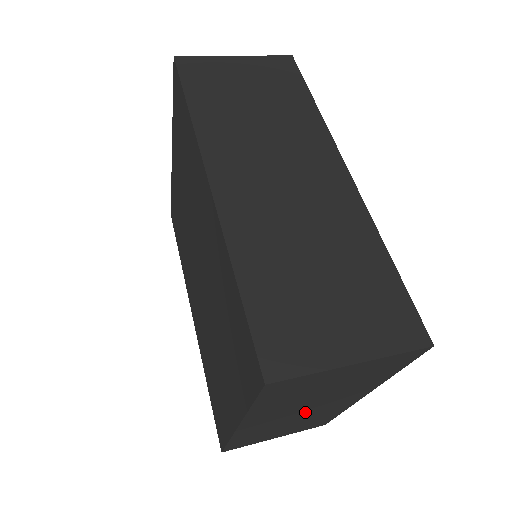
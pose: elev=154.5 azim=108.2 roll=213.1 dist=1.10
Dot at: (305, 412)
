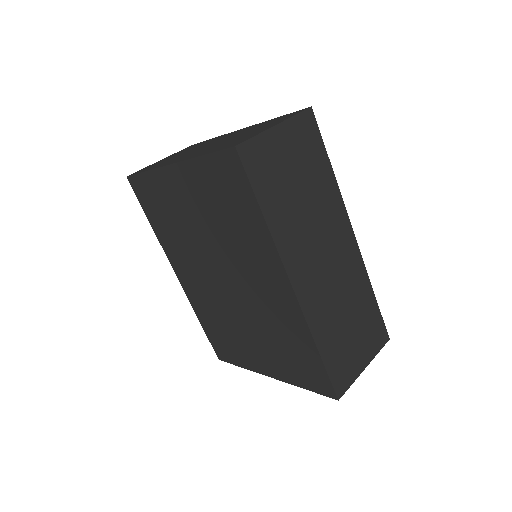
Dot at: occluded
